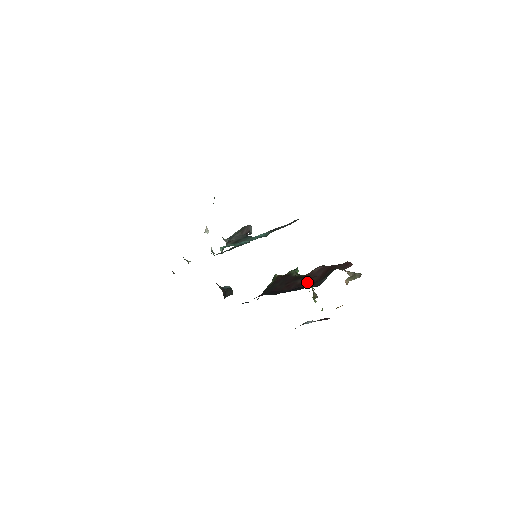
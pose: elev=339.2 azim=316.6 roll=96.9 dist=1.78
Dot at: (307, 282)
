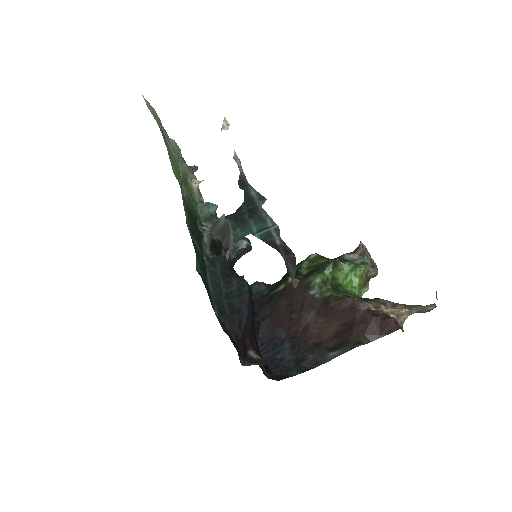
Dot at: (315, 332)
